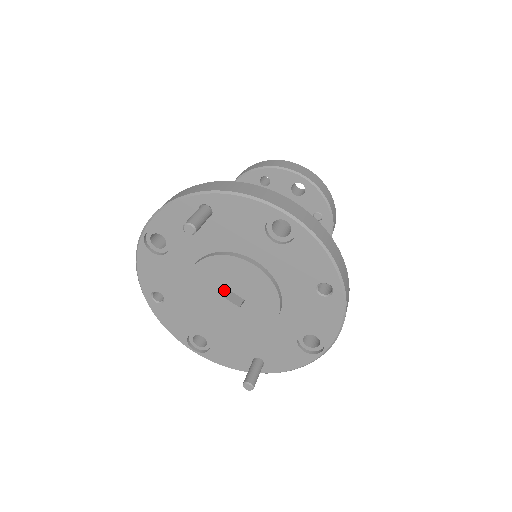
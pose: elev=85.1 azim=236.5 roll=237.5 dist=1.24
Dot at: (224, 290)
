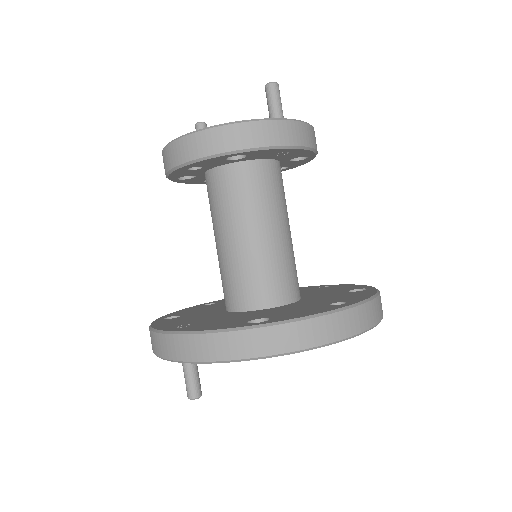
Dot at: occluded
